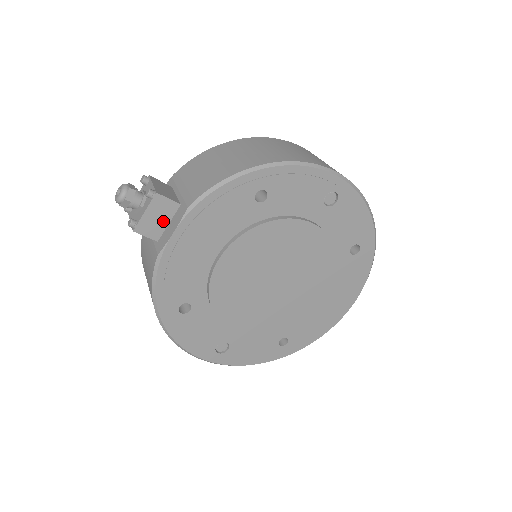
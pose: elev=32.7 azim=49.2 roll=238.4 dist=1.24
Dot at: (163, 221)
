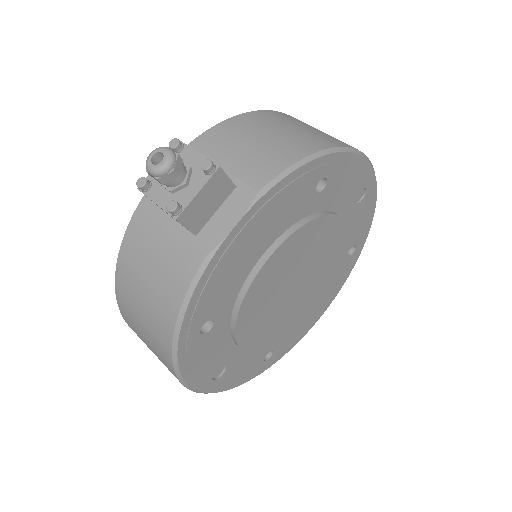
Dot at: (211, 207)
